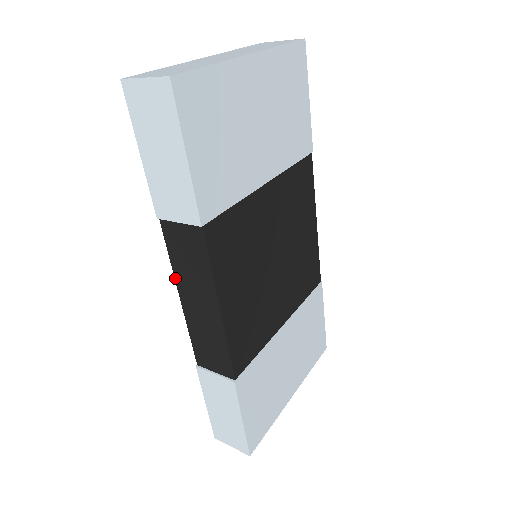
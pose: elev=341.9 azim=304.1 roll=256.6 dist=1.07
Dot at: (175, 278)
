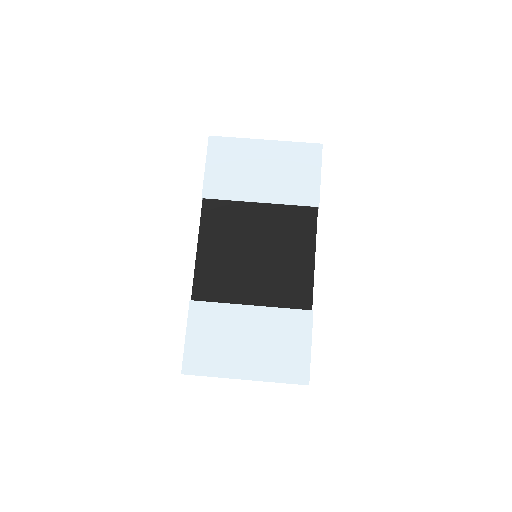
Dot at: occluded
